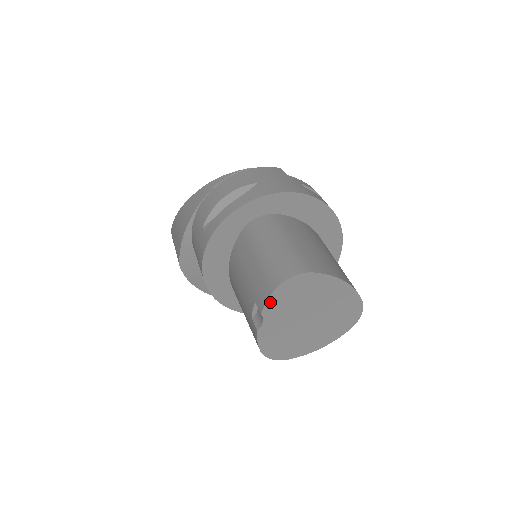
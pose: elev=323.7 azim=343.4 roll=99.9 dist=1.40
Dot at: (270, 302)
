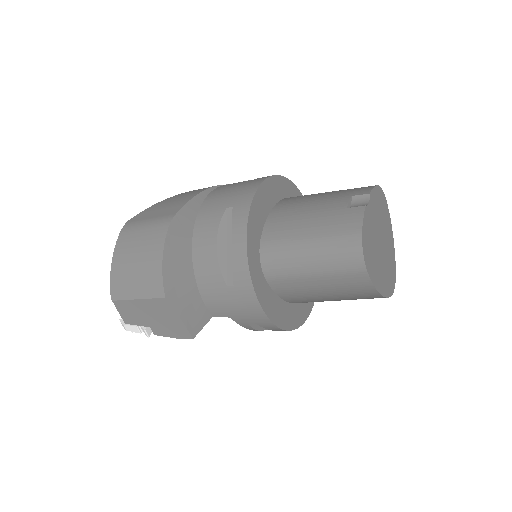
Dot at: (374, 192)
